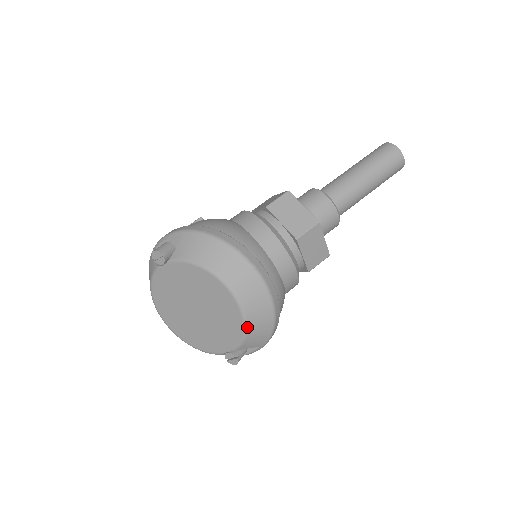
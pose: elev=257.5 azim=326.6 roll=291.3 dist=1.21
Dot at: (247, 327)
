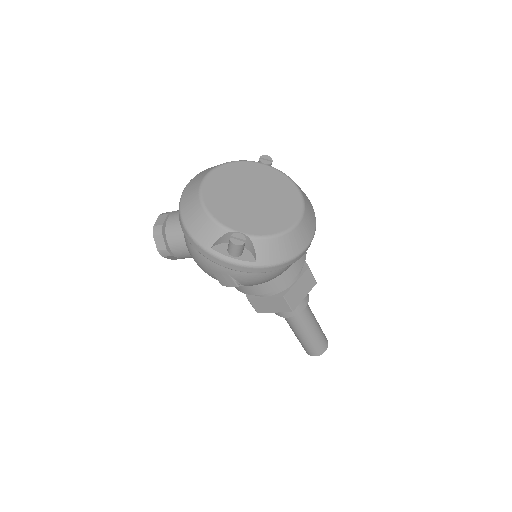
Dot at: (286, 233)
